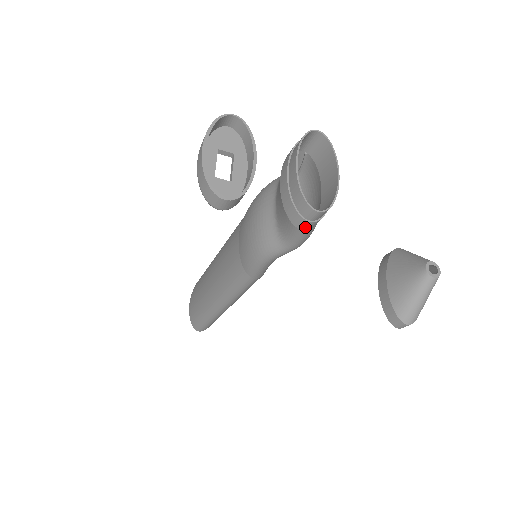
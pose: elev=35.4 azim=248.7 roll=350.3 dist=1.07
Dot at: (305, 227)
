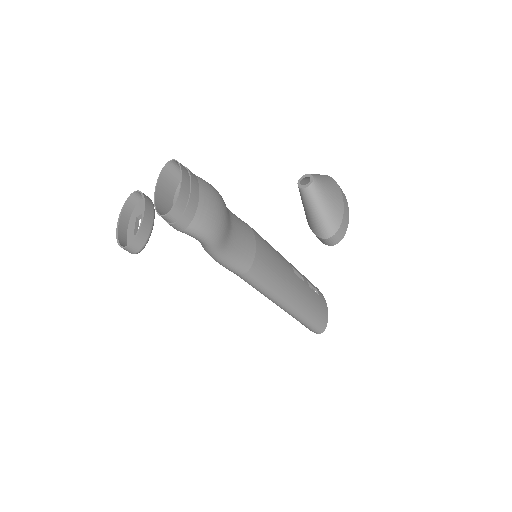
Dot at: (181, 227)
